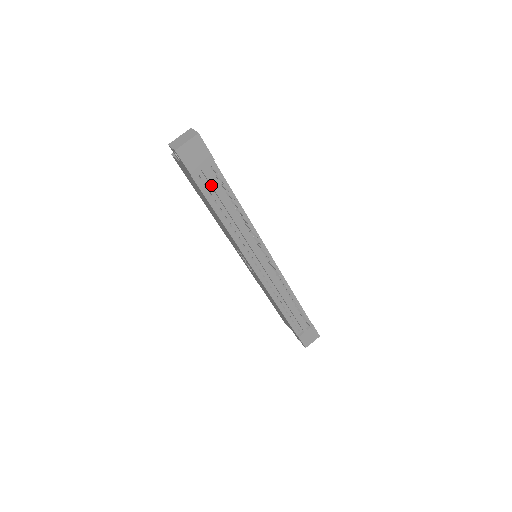
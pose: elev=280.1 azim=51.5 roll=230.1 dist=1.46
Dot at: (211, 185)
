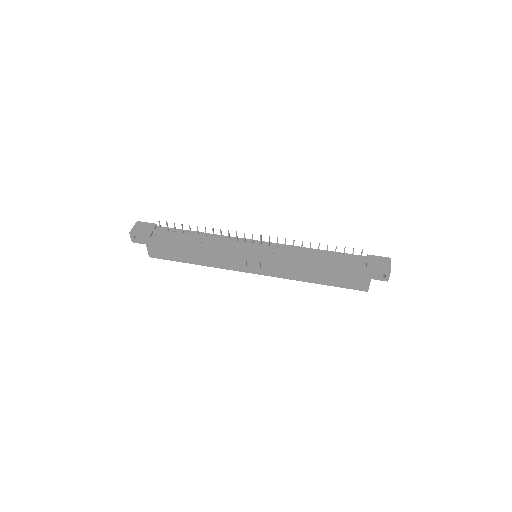
Dot at: (166, 233)
